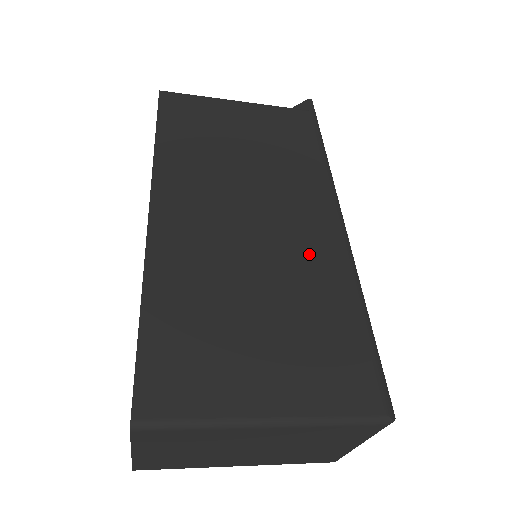
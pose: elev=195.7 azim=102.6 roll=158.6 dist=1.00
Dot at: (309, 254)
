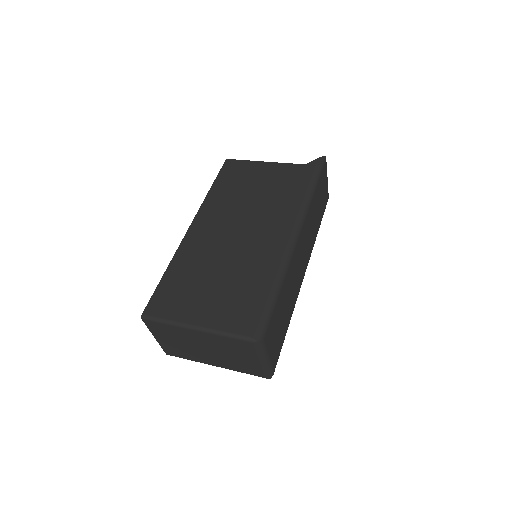
Dot at: (260, 254)
